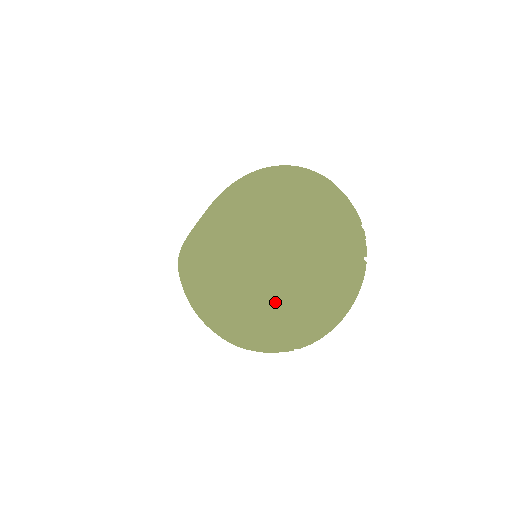
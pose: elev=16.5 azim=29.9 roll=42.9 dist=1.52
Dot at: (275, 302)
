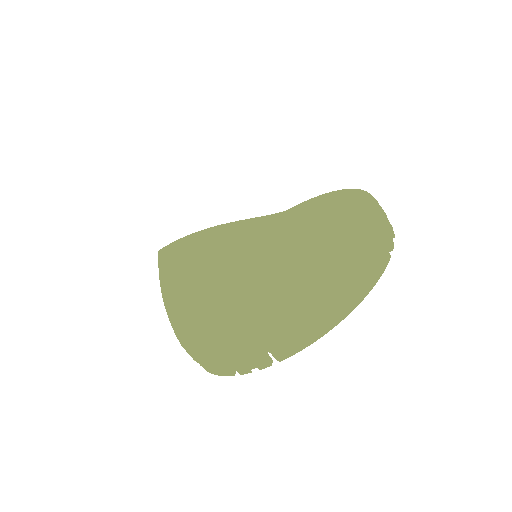
Dot at: (249, 259)
